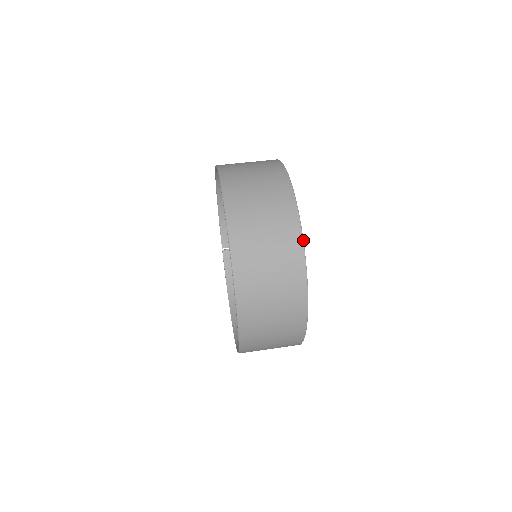
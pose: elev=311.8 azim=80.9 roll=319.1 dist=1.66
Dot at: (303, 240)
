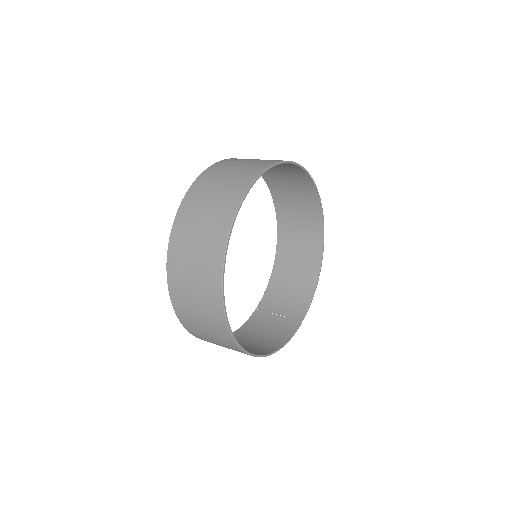
Dot at: (268, 168)
